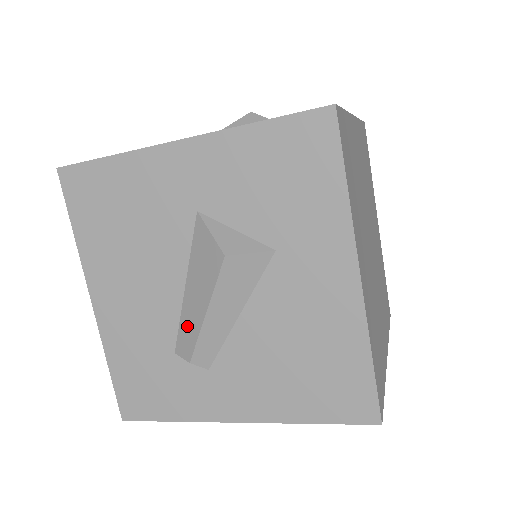
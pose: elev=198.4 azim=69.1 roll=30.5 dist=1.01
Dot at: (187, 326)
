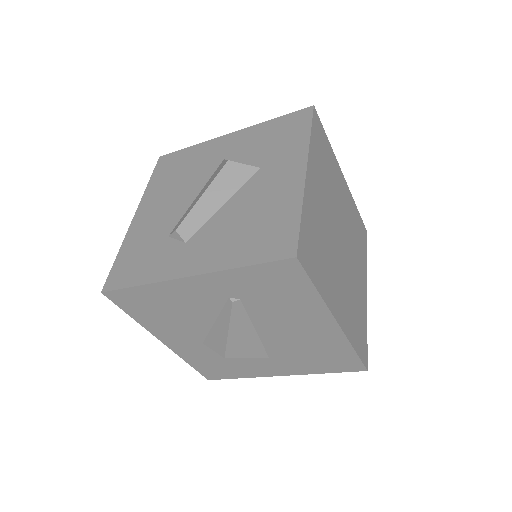
Dot at: (186, 213)
